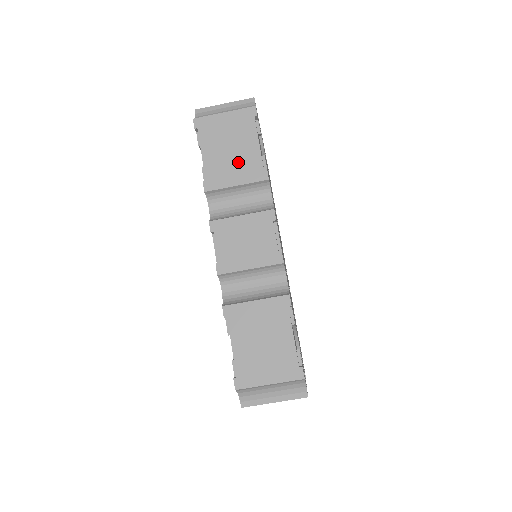
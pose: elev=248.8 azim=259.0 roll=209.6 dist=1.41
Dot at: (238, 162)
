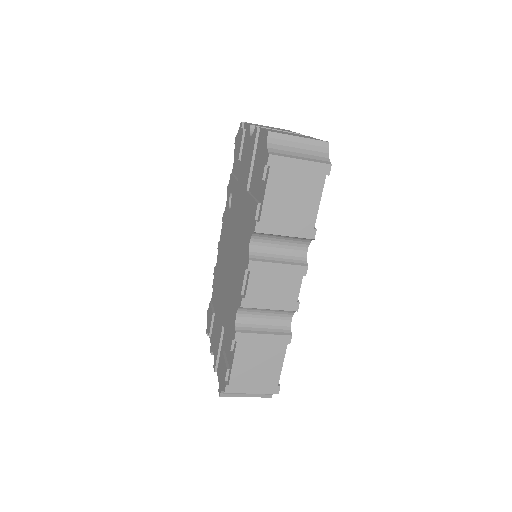
Dot at: (295, 214)
